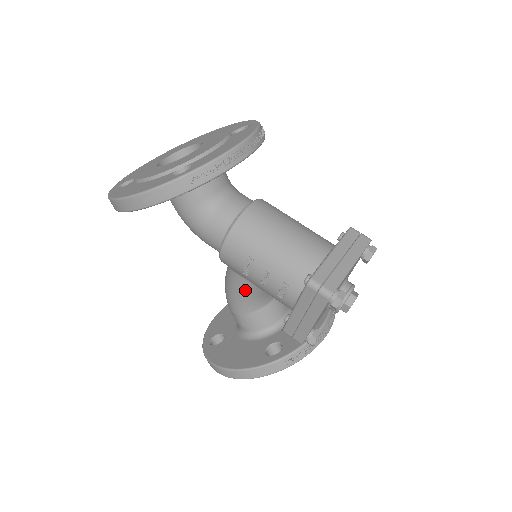
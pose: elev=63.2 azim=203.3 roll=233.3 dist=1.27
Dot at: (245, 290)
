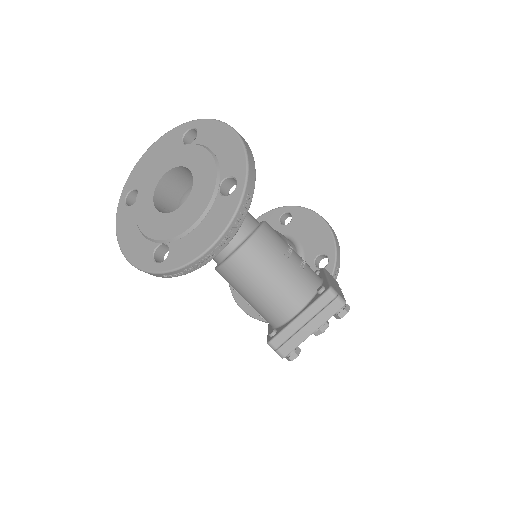
Dot at: occluded
